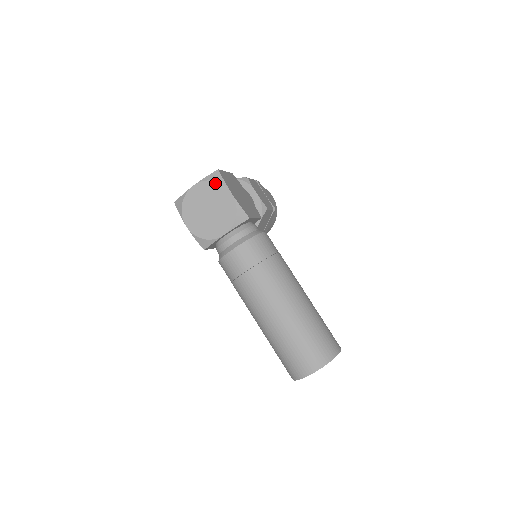
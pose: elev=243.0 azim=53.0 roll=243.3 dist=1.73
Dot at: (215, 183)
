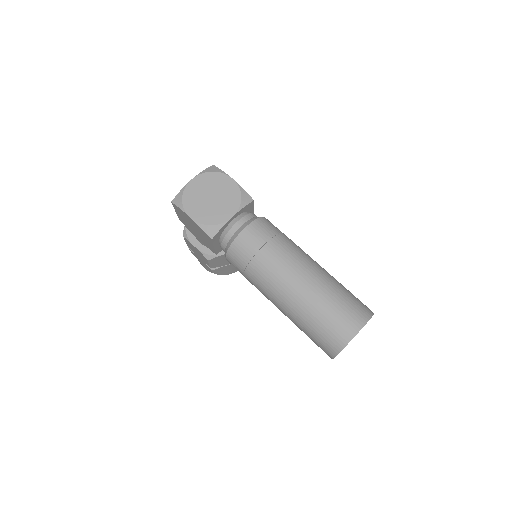
Dot at: (214, 173)
